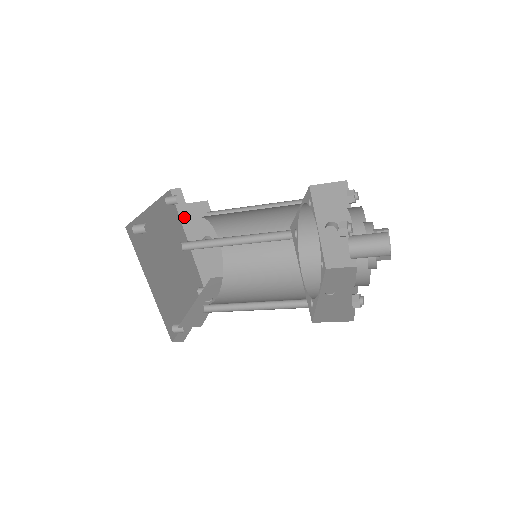
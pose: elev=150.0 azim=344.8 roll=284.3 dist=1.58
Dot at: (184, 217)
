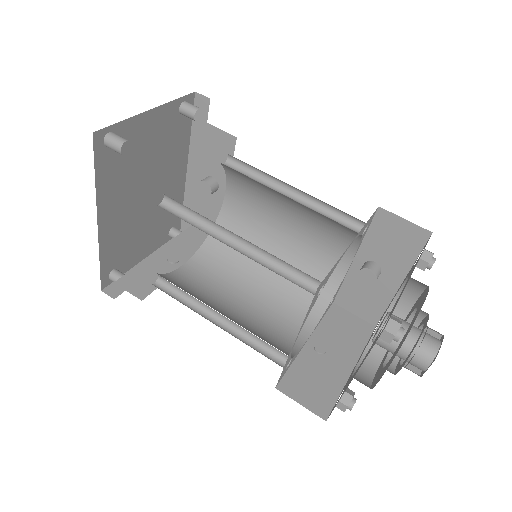
Dot at: (196, 137)
